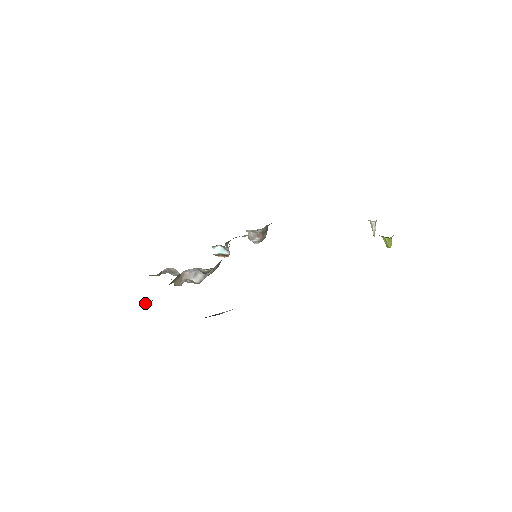
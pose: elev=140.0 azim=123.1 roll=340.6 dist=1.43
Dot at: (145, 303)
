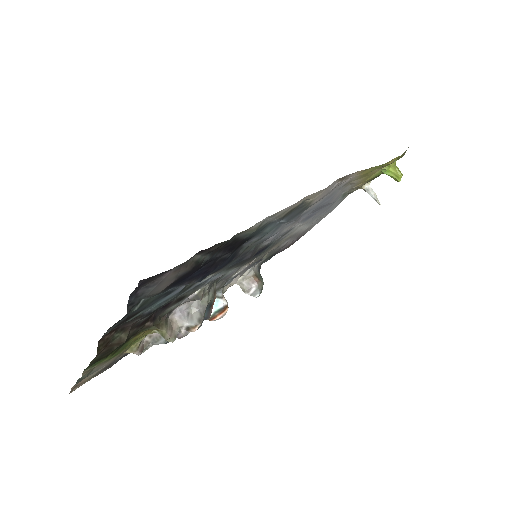
Dot at: (120, 336)
